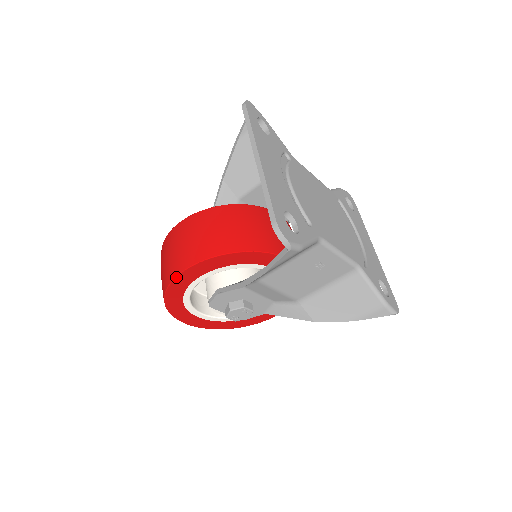
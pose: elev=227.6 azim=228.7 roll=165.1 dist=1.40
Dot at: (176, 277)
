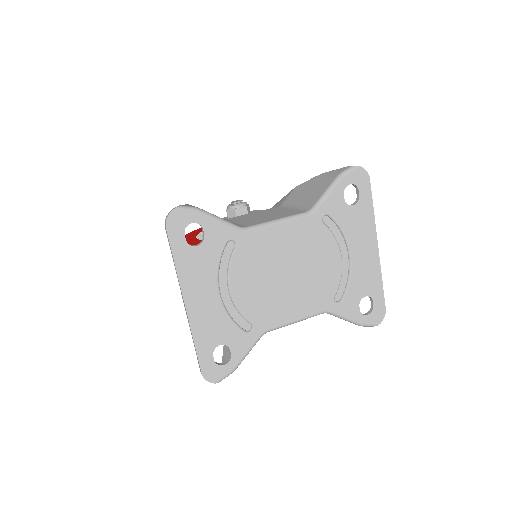
Dot at: occluded
